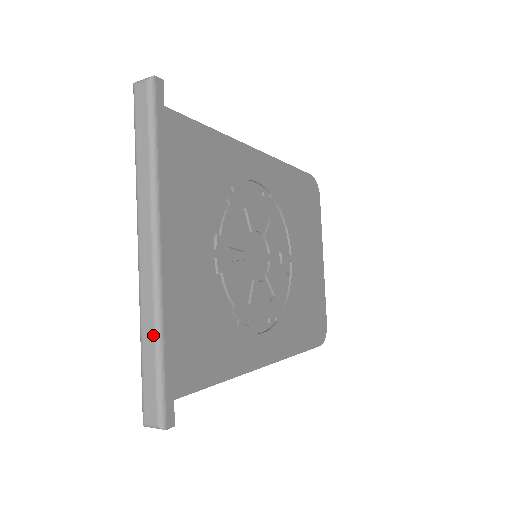
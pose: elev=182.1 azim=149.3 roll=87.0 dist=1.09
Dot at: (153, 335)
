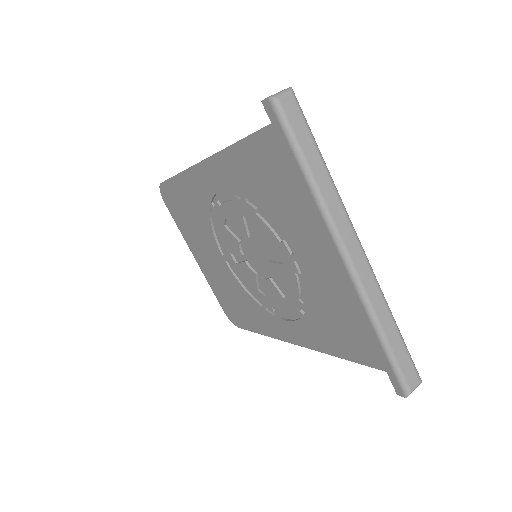
Dot at: (391, 319)
